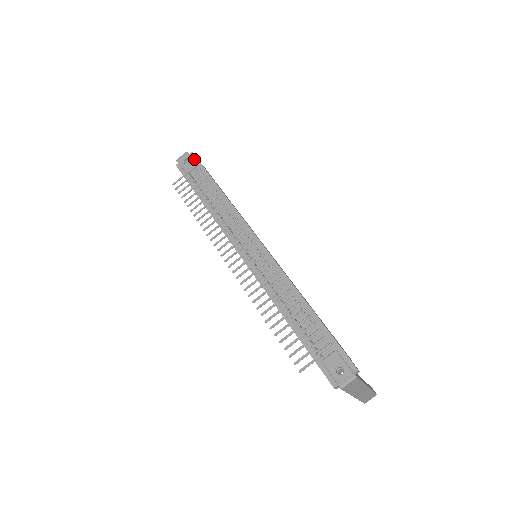
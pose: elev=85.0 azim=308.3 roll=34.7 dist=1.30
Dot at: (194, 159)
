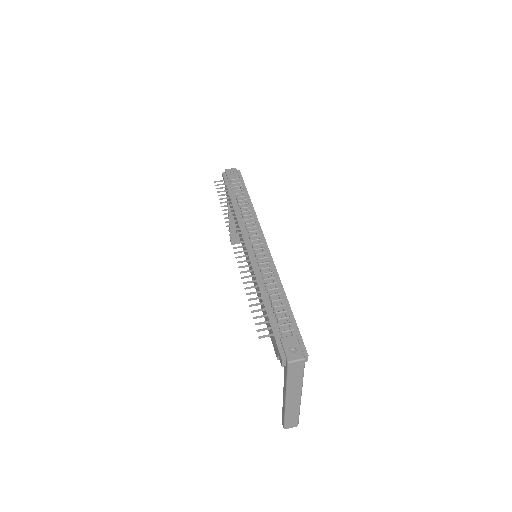
Dot at: (239, 175)
